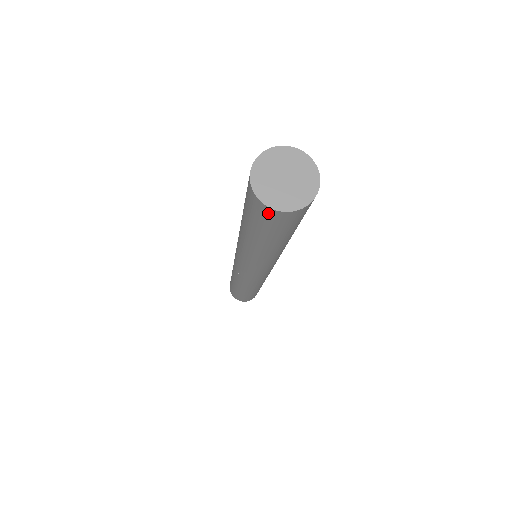
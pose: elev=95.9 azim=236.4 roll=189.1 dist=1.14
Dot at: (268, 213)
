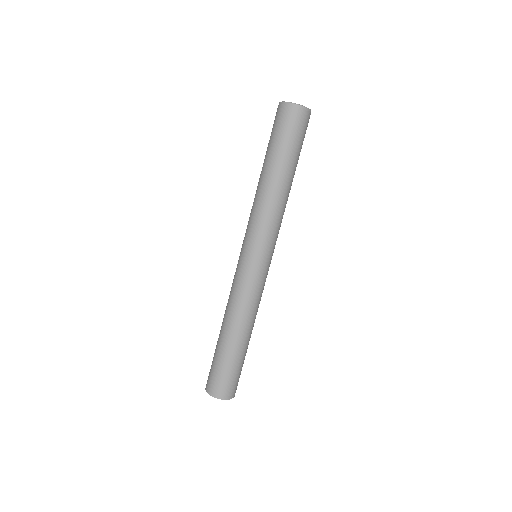
Dot at: occluded
